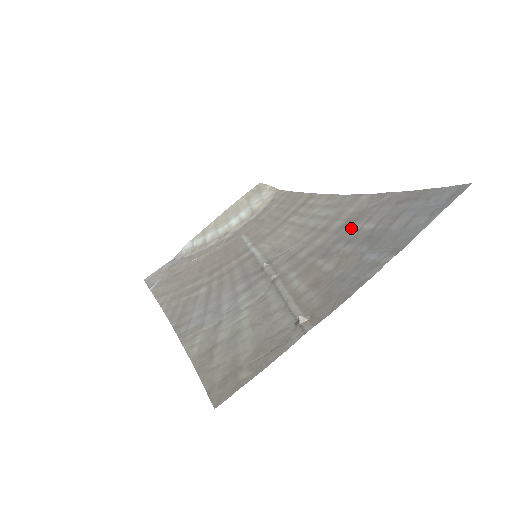
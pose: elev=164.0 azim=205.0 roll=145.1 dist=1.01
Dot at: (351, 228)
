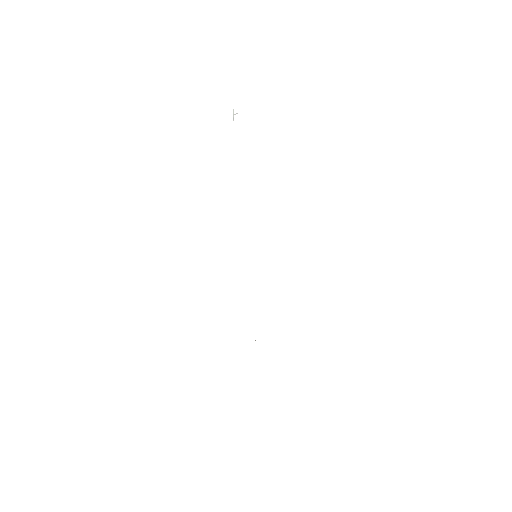
Dot at: occluded
